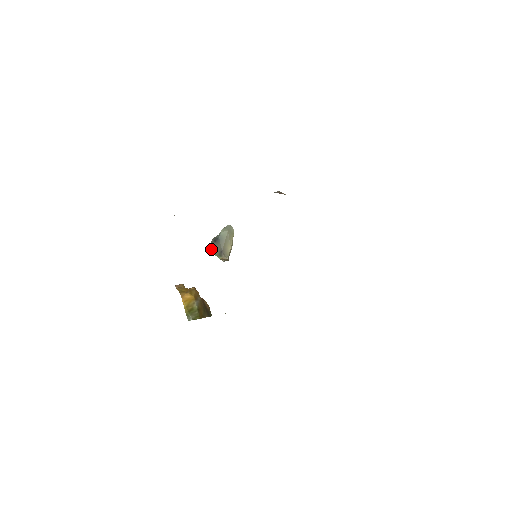
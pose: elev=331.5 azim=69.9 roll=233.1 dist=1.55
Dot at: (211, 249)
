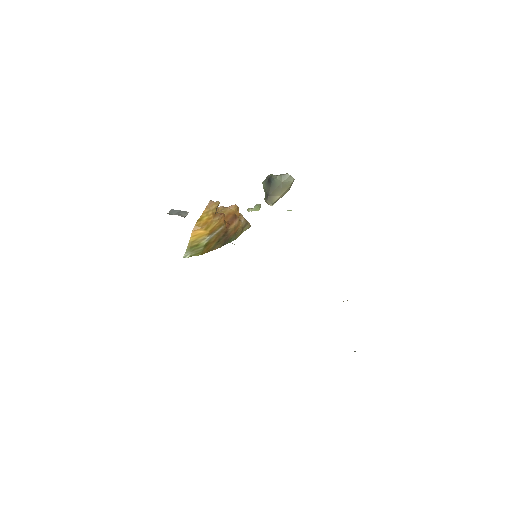
Dot at: (263, 184)
